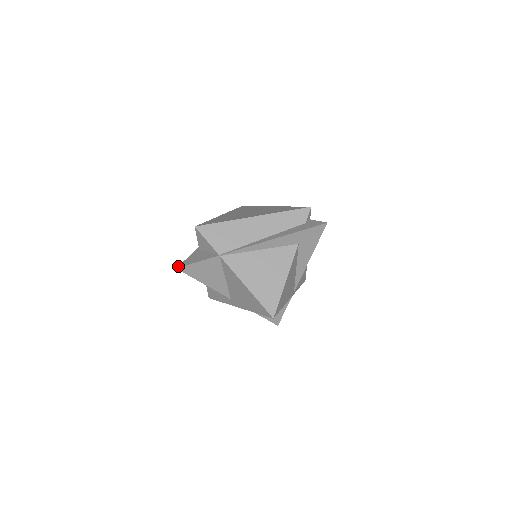
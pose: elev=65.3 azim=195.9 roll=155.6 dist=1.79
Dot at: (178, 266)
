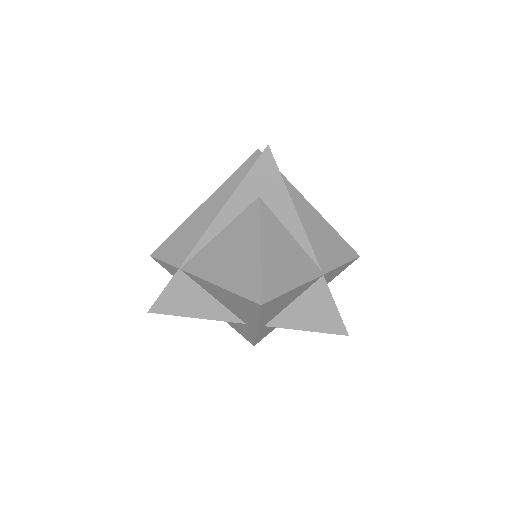
Dot at: (150, 309)
